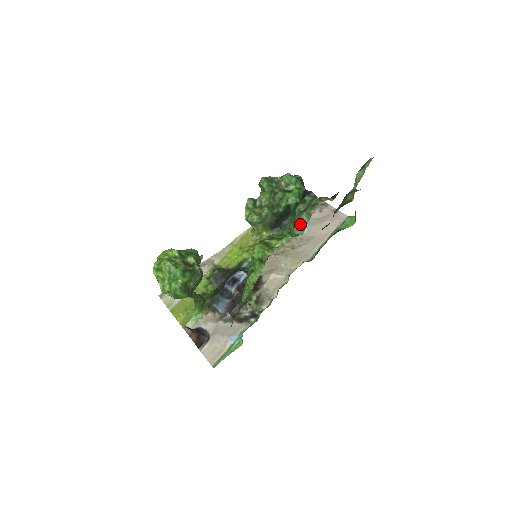
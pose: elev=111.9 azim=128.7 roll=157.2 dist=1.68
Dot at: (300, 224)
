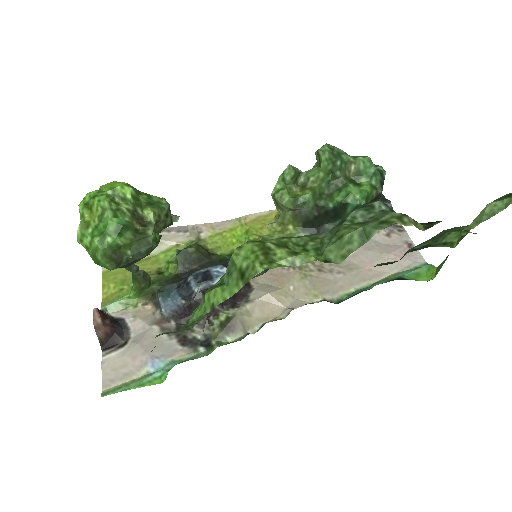
Dot at: (342, 244)
